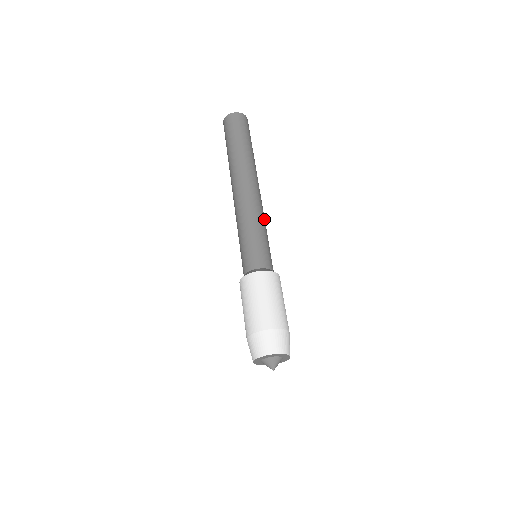
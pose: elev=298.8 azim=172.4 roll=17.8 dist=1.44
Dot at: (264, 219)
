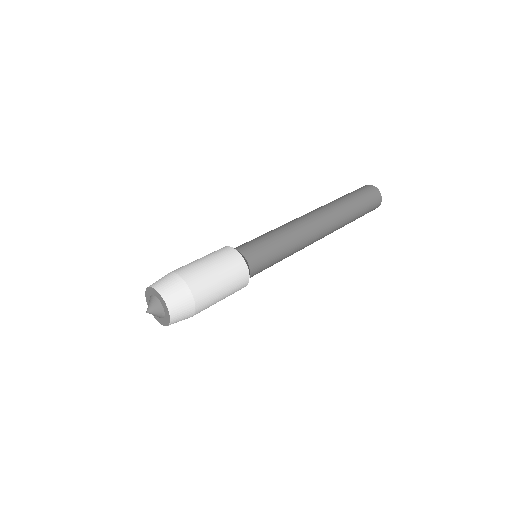
Dot at: (295, 252)
